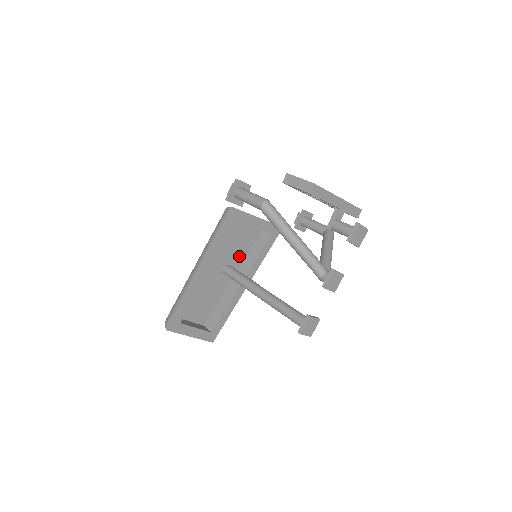
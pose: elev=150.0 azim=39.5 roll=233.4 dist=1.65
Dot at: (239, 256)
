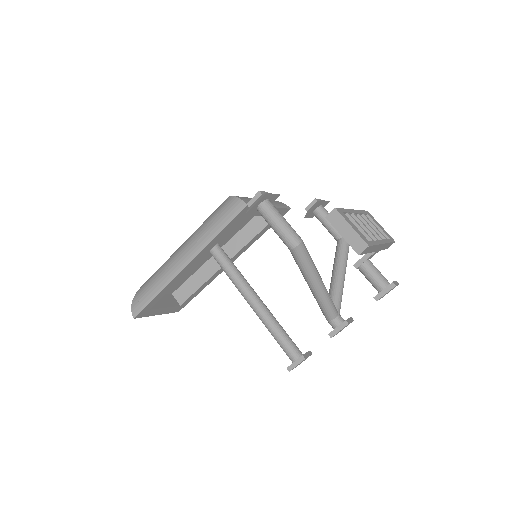
Dot at: (231, 233)
